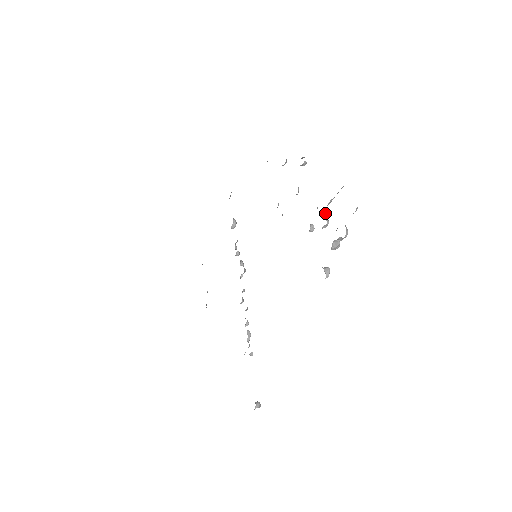
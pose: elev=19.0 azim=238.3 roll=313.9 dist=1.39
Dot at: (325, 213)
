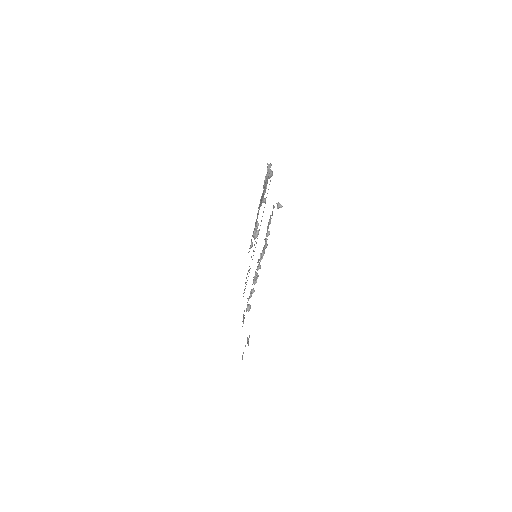
Dot at: occluded
